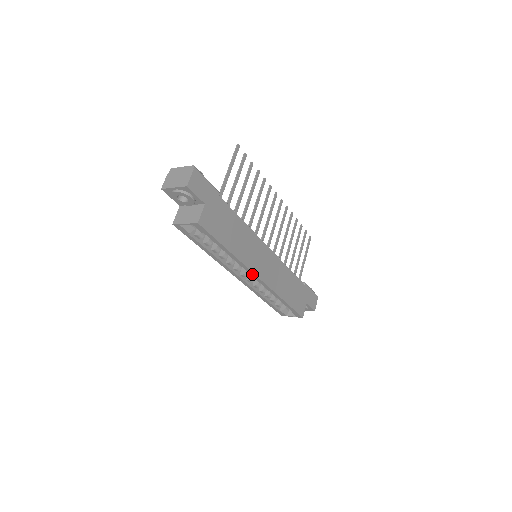
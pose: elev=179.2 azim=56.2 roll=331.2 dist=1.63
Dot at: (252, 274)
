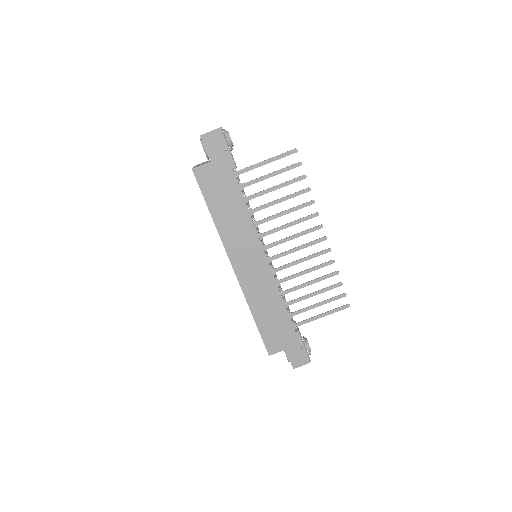
Dot at: (229, 259)
